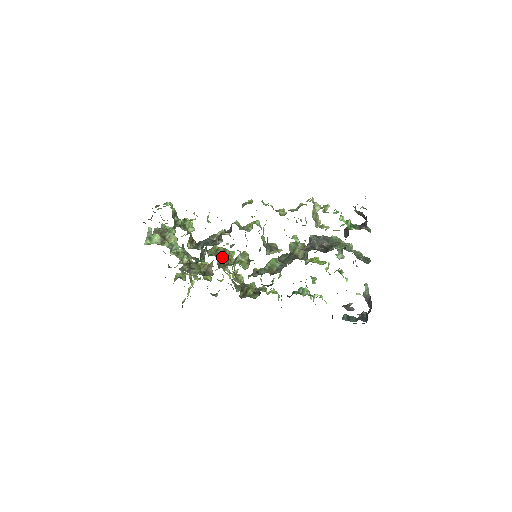
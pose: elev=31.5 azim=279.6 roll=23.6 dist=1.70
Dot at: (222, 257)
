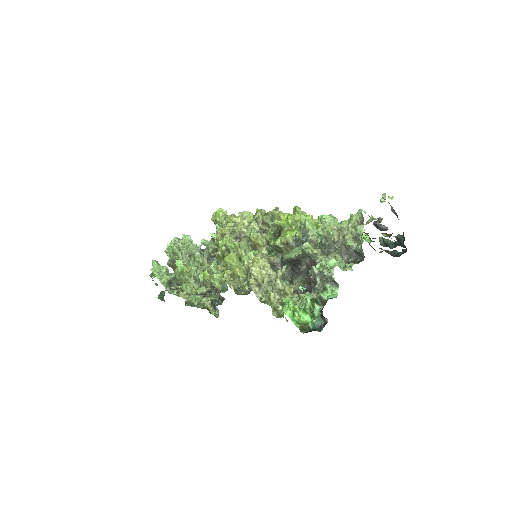
Dot at: occluded
